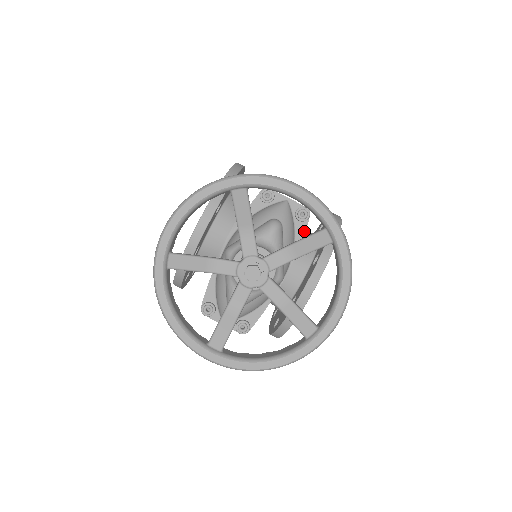
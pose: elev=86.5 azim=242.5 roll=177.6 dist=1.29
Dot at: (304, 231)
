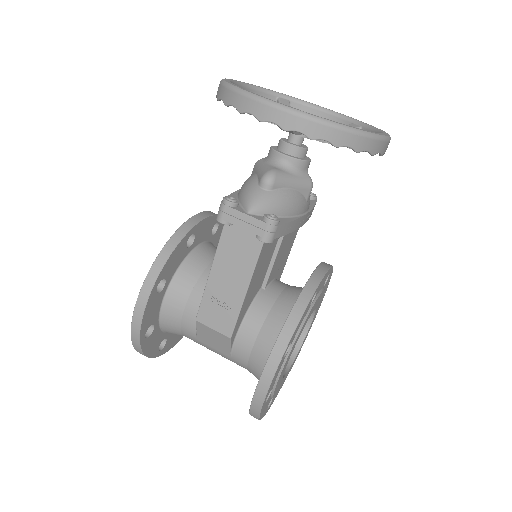
Dot at: (315, 203)
